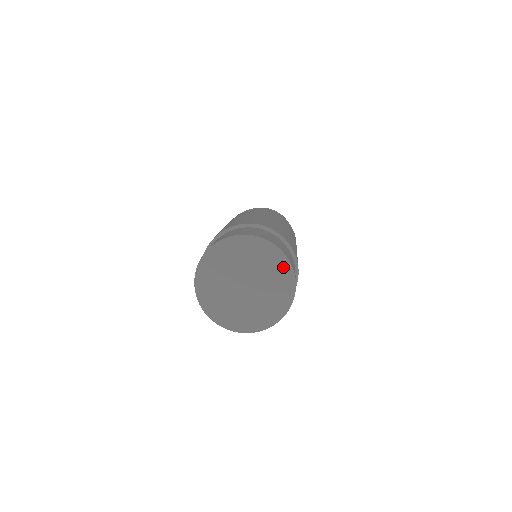
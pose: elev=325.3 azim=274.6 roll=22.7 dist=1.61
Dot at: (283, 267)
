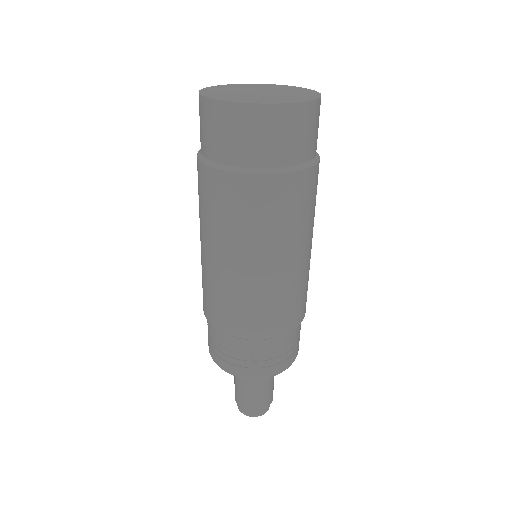
Dot at: (301, 89)
